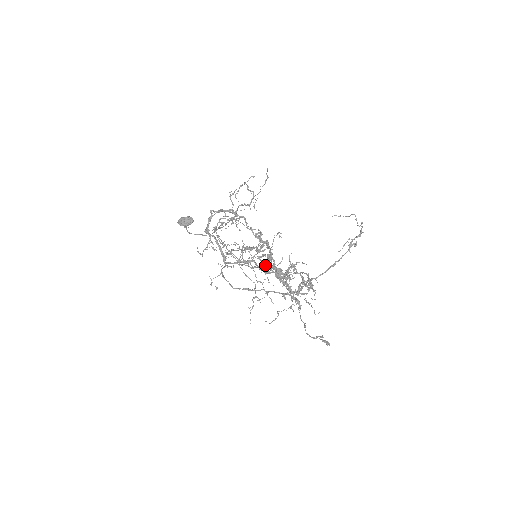
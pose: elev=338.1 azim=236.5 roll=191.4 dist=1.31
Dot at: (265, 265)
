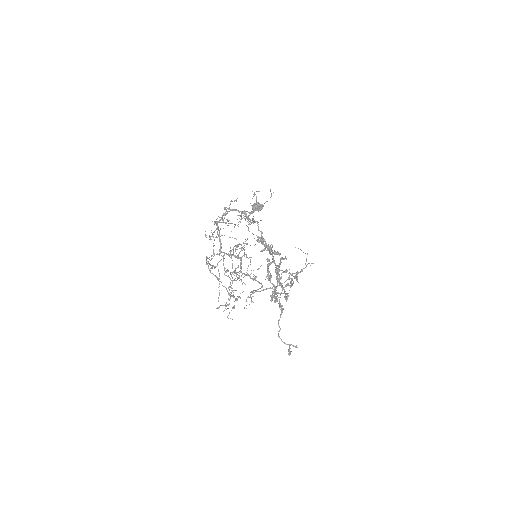
Dot at: (267, 266)
